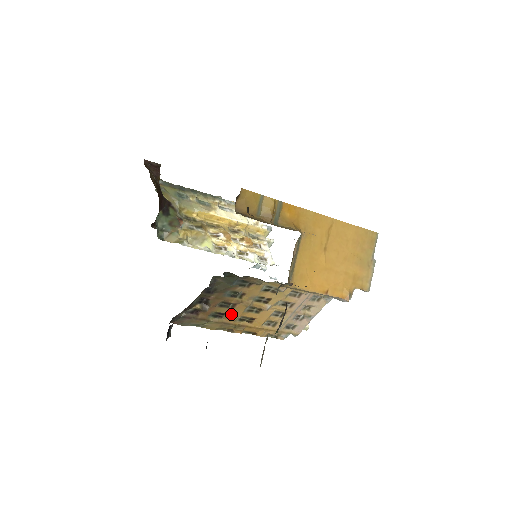
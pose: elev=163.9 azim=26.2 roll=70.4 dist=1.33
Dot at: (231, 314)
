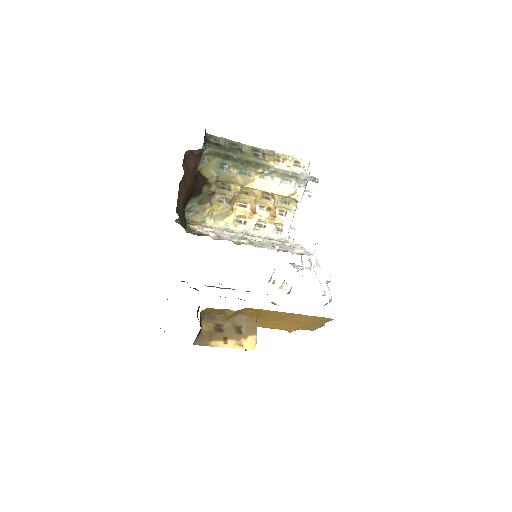
Dot at: occluded
